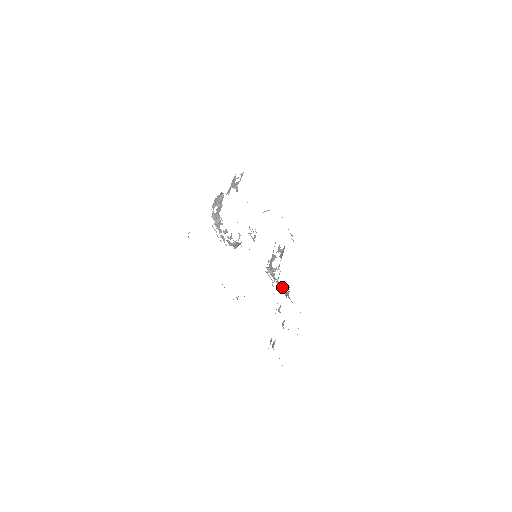
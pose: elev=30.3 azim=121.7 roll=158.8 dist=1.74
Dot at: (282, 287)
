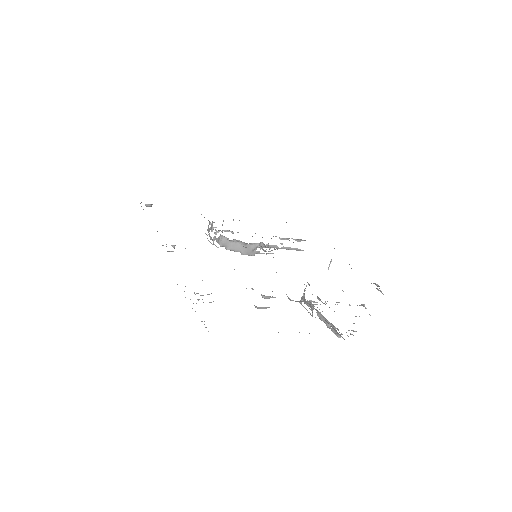
Dot at: (316, 309)
